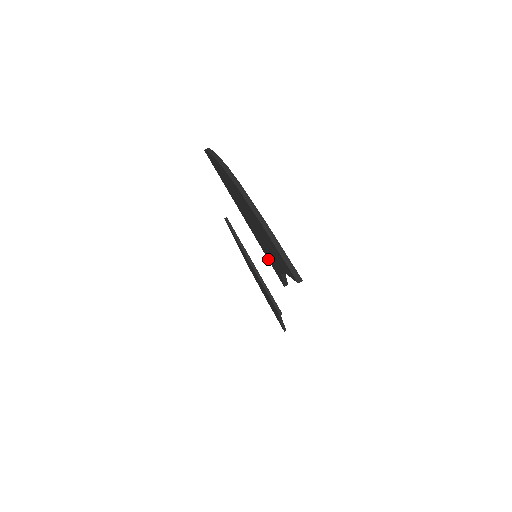
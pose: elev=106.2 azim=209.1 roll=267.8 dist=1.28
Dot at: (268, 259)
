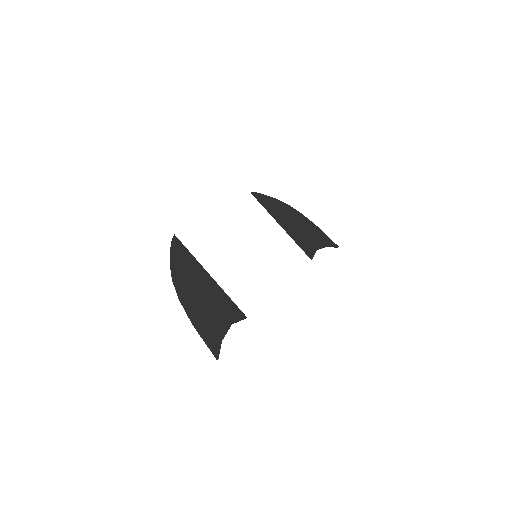
Dot at: (231, 304)
